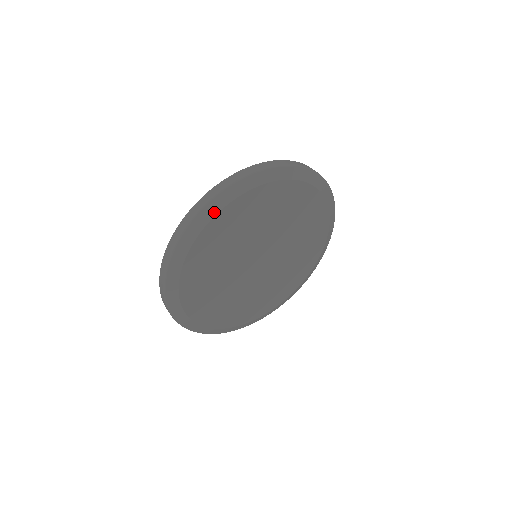
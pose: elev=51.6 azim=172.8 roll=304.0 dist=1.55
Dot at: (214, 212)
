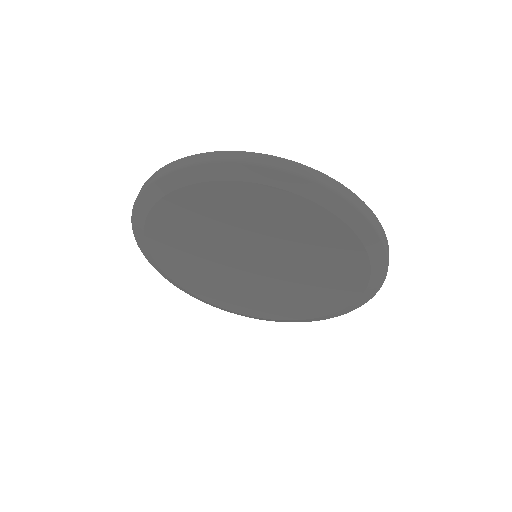
Dot at: (240, 177)
